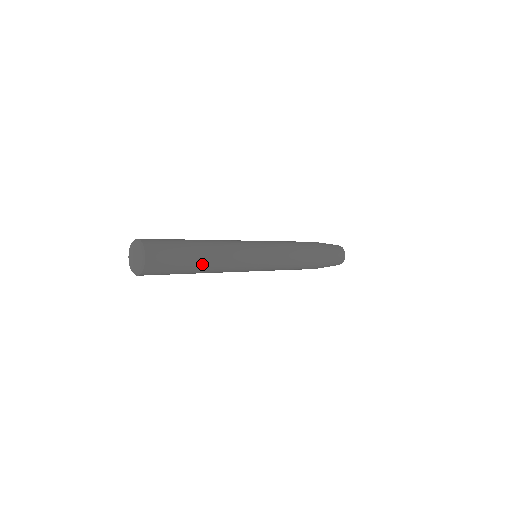
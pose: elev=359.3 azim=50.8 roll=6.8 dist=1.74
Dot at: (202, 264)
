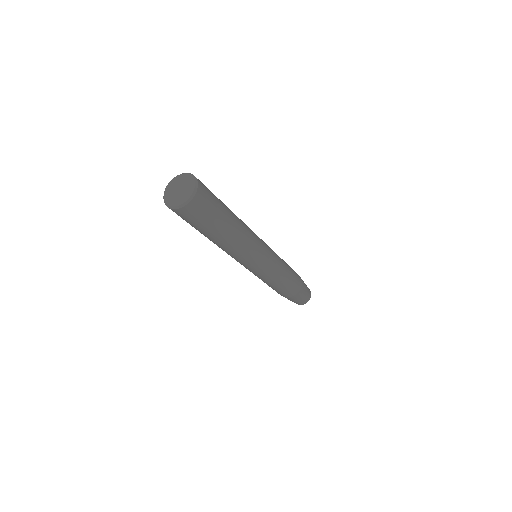
Dot at: (226, 234)
